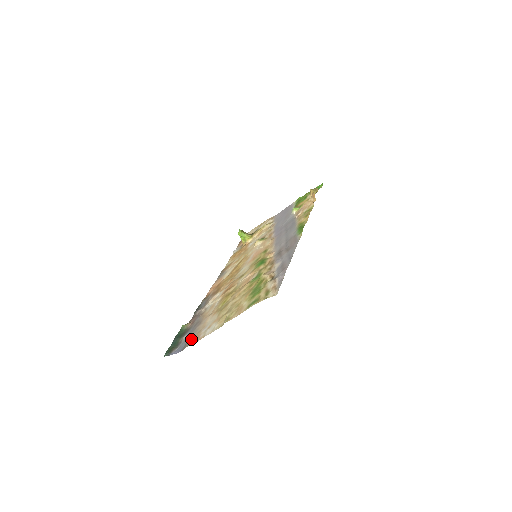
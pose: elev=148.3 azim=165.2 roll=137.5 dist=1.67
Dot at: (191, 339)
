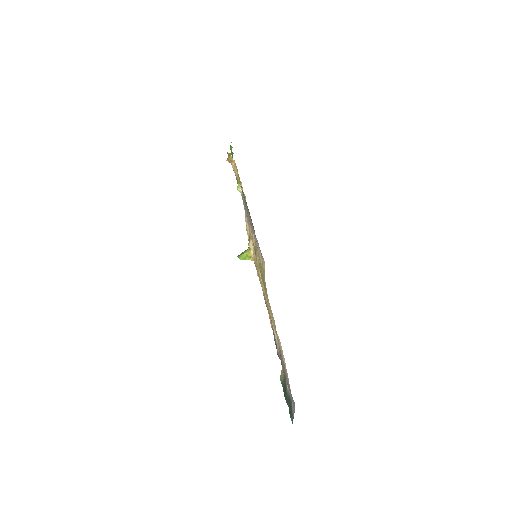
Dot at: occluded
